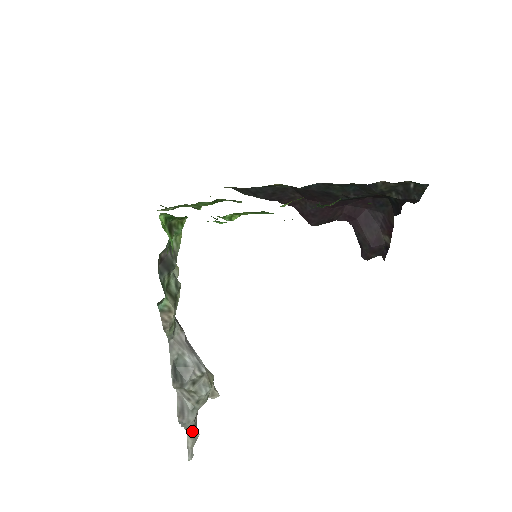
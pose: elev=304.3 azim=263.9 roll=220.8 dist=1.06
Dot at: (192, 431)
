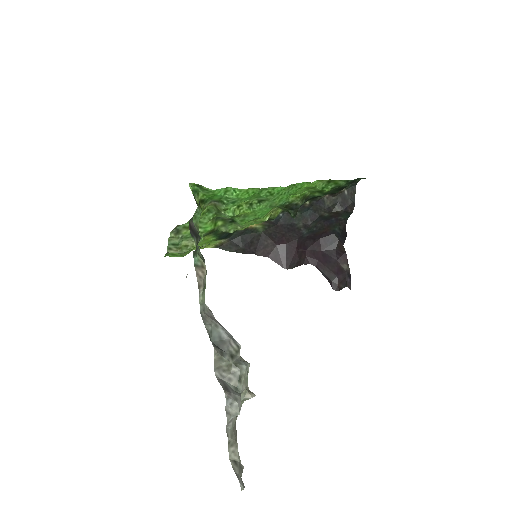
Dot at: (235, 457)
